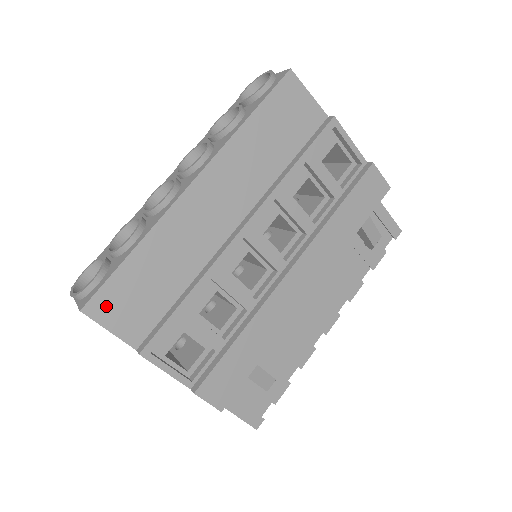
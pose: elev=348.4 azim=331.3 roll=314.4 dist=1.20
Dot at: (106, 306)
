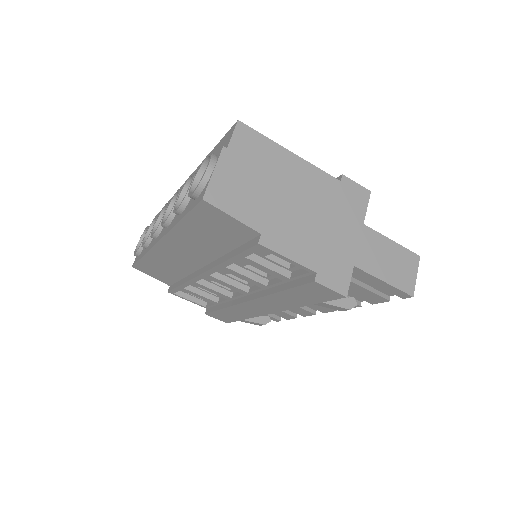
Dot at: (143, 269)
